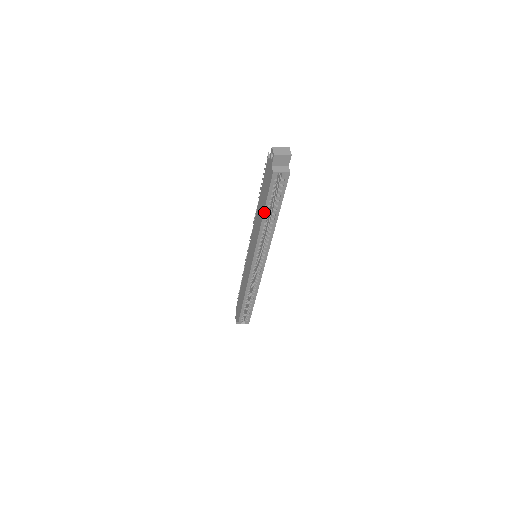
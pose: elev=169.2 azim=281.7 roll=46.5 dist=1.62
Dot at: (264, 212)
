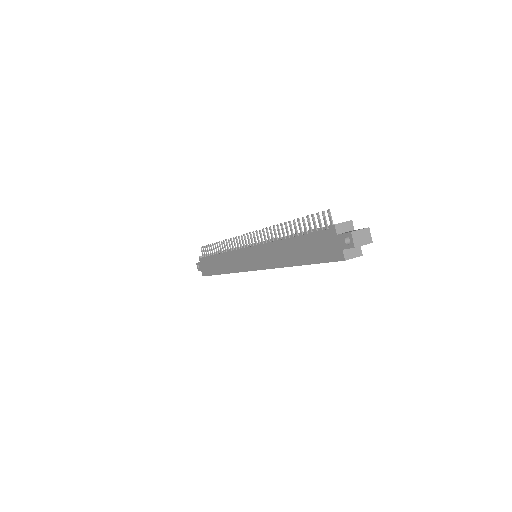
Dot at: occluded
